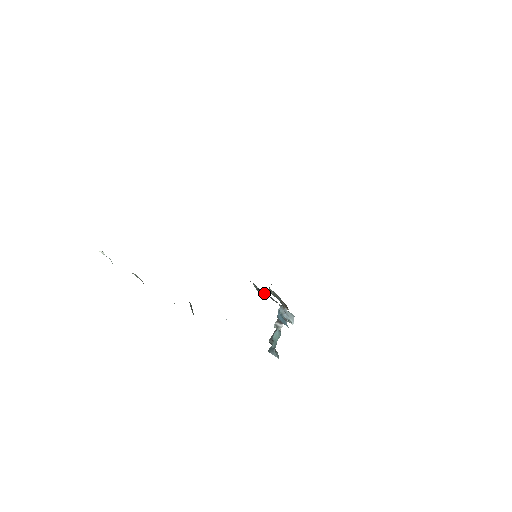
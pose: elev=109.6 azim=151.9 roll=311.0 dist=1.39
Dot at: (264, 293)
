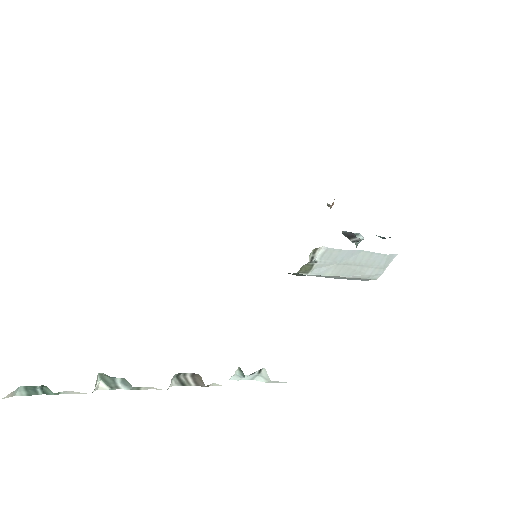
Dot at: occluded
